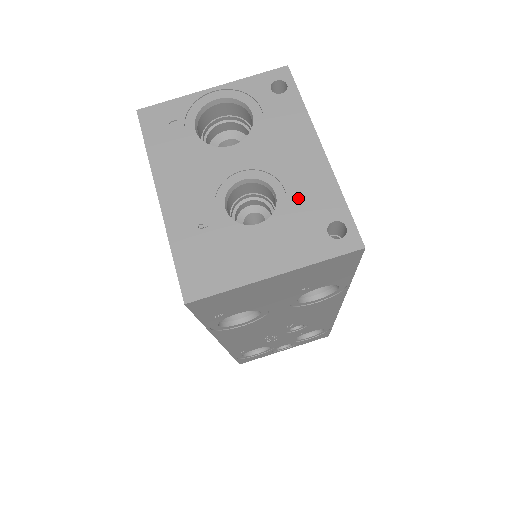
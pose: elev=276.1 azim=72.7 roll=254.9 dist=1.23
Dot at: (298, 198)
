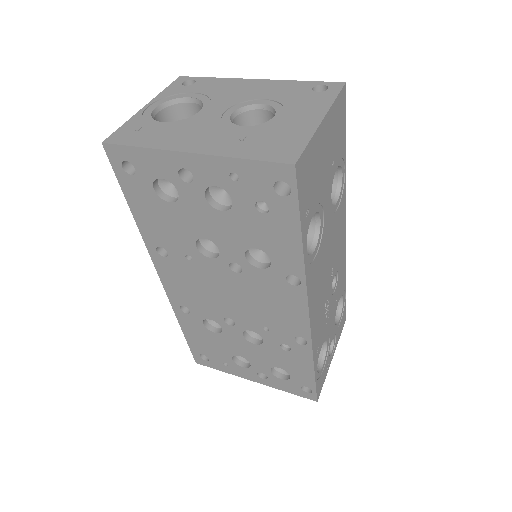
Dot at: (278, 96)
